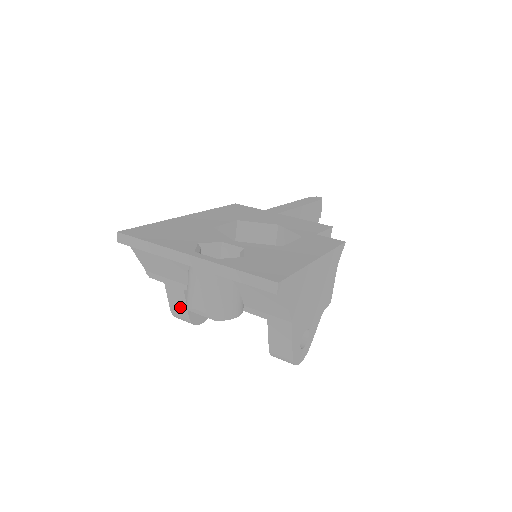
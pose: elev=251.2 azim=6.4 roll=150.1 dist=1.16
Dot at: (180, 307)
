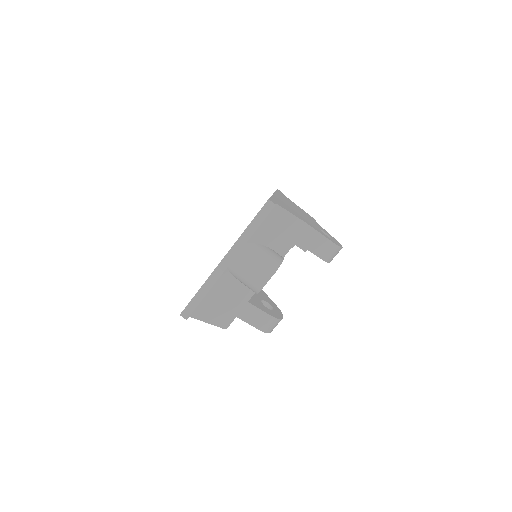
Dot at: (260, 318)
